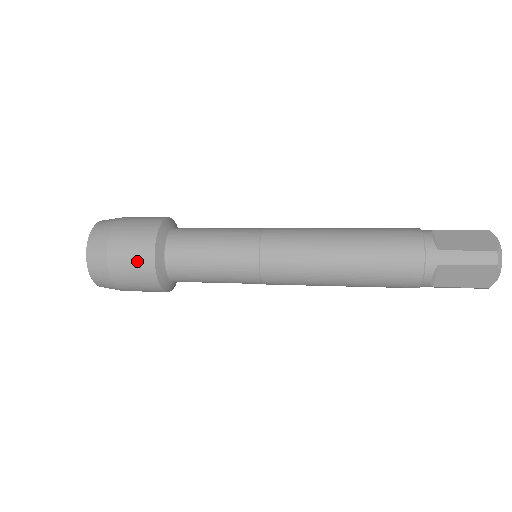
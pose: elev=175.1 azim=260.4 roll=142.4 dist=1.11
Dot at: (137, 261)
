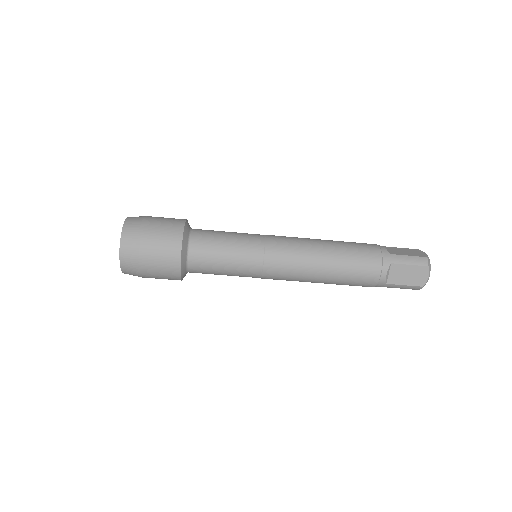
Dot at: occluded
